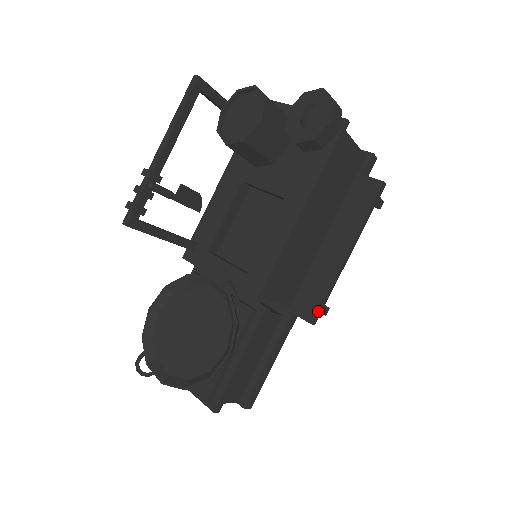
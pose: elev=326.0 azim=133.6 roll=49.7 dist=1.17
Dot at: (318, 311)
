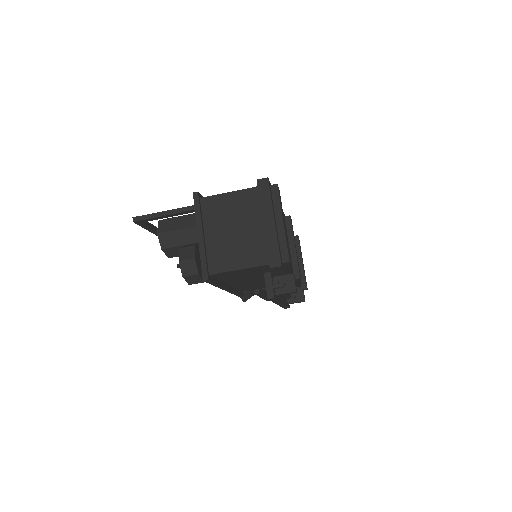
Dot at: (284, 308)
